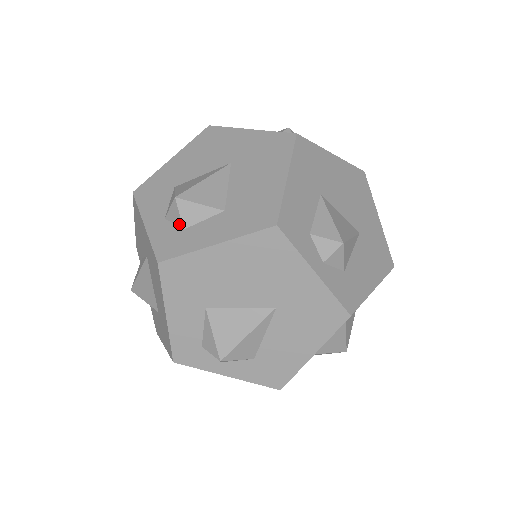
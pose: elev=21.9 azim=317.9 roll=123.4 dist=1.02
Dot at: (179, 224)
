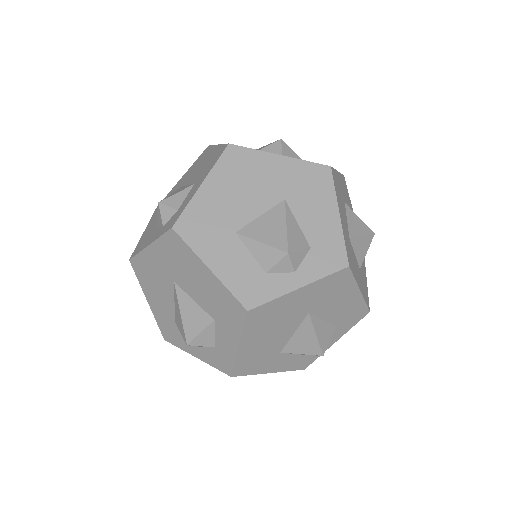
Dot at: (208, 347)
